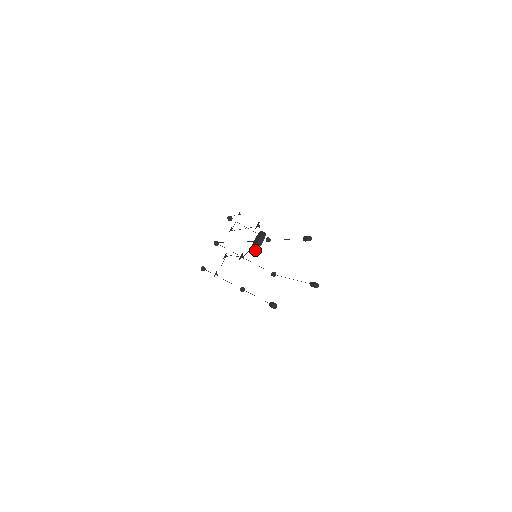
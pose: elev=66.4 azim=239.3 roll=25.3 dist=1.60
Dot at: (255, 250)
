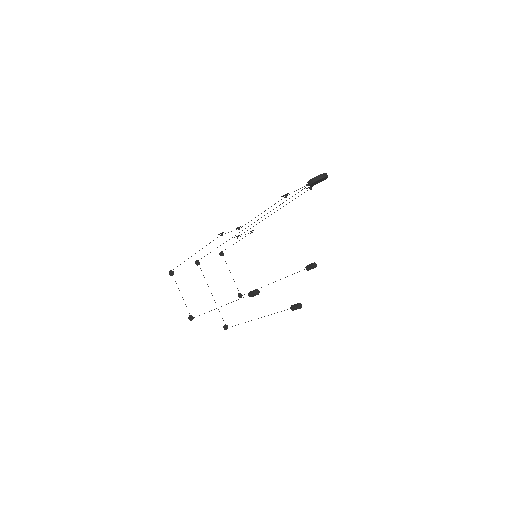
Dot at: (314, 180)
